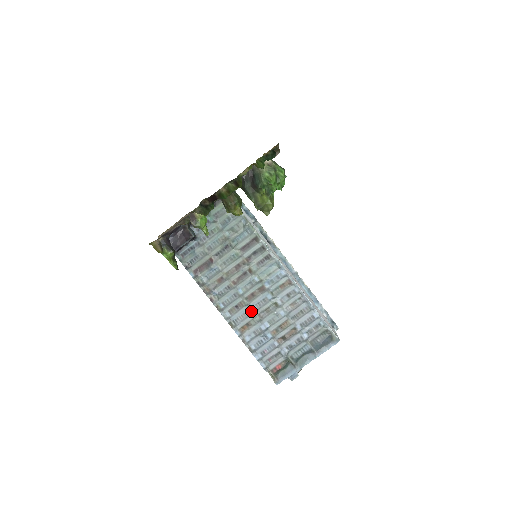
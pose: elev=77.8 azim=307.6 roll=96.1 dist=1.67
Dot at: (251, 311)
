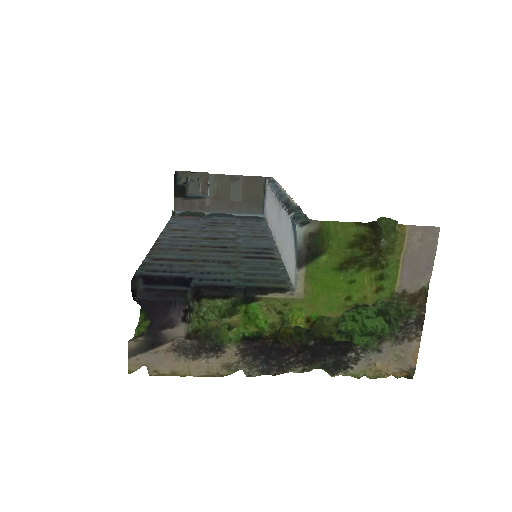
Dot at: (199, 235)
